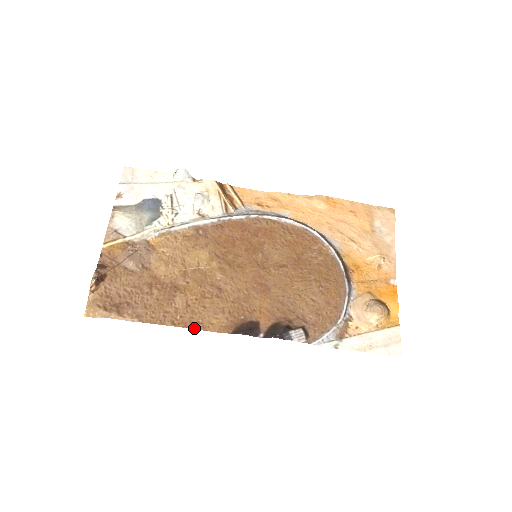
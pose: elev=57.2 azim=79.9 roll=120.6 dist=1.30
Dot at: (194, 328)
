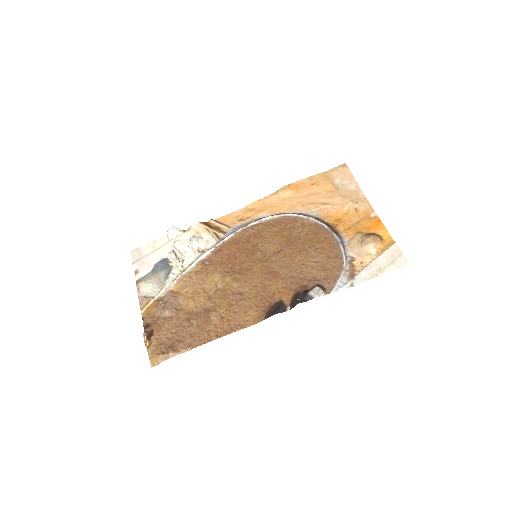
Dot at: (235, 331)
